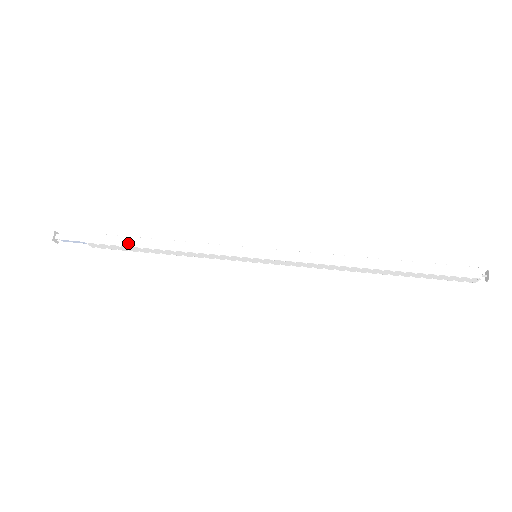
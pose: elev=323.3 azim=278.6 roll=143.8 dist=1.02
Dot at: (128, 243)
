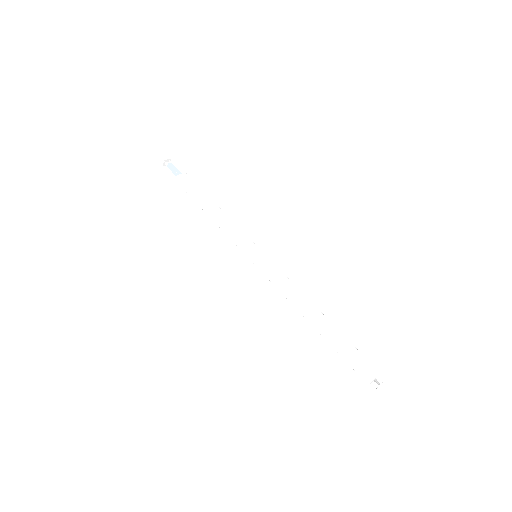
Dot at: (194, 198)
